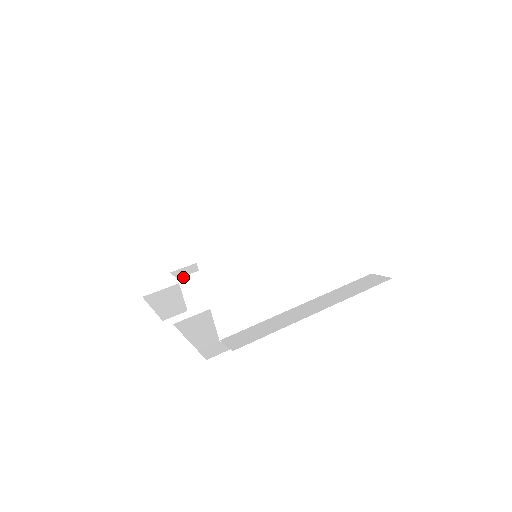
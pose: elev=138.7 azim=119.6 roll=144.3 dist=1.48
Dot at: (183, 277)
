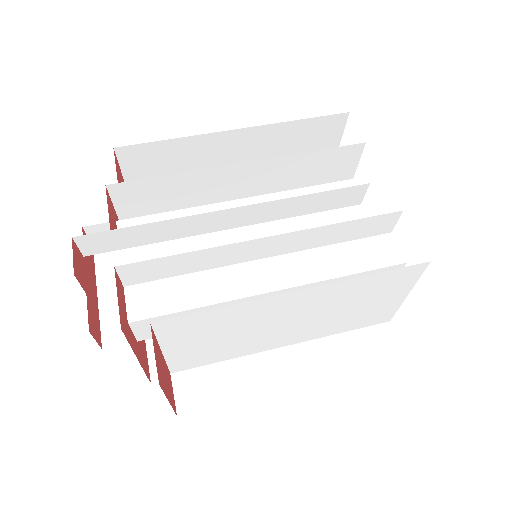
Dot at: (136, 321)
